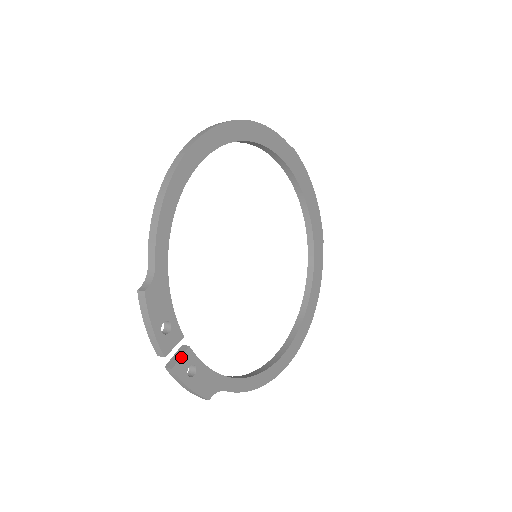
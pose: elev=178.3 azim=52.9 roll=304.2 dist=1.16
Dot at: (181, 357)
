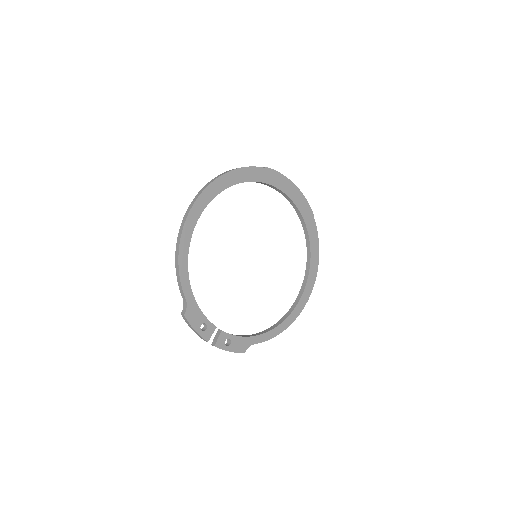
Dot at: (218, 338)
